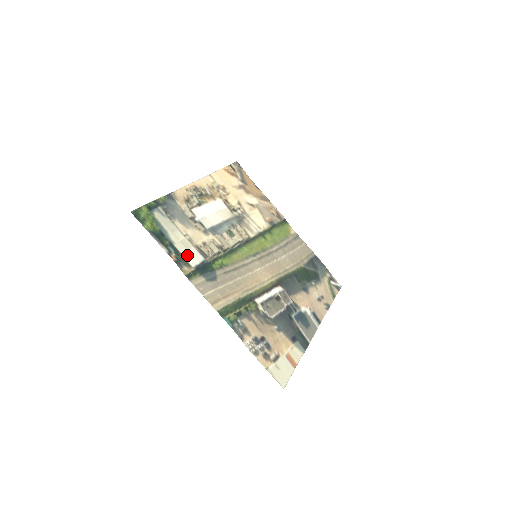
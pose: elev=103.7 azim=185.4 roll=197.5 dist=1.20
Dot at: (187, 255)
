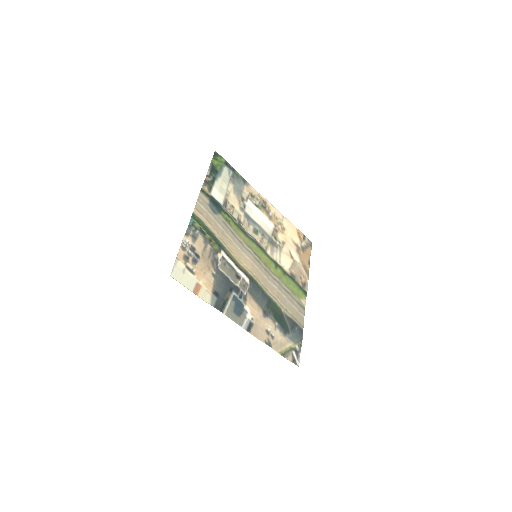
Dot at: (216, 190)
